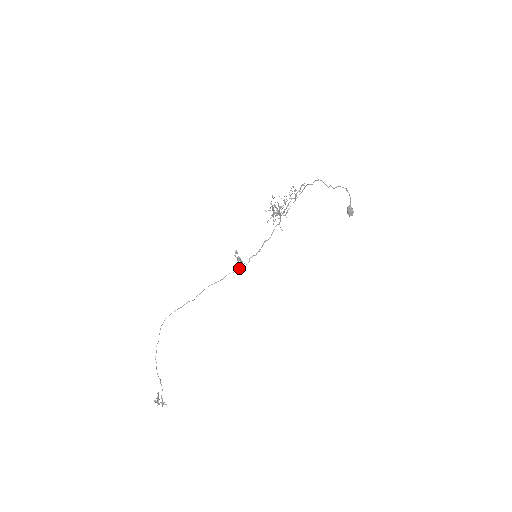
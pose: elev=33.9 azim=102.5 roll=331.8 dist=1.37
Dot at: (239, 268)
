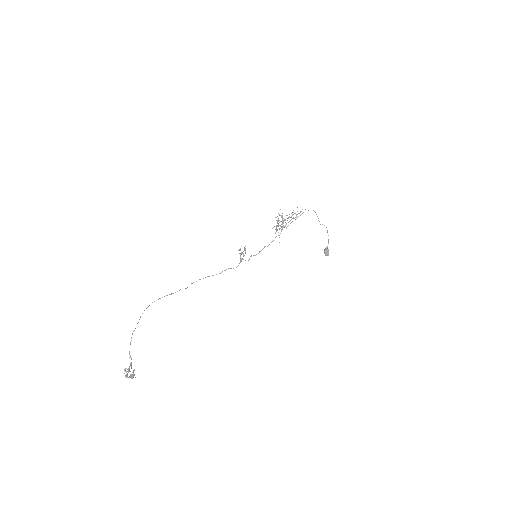
Dot at: (238, 265)
